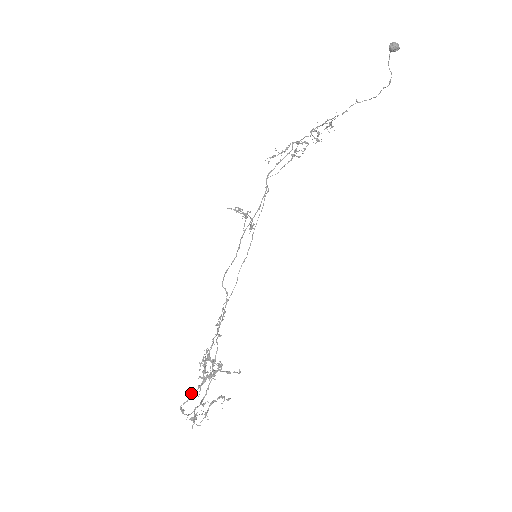
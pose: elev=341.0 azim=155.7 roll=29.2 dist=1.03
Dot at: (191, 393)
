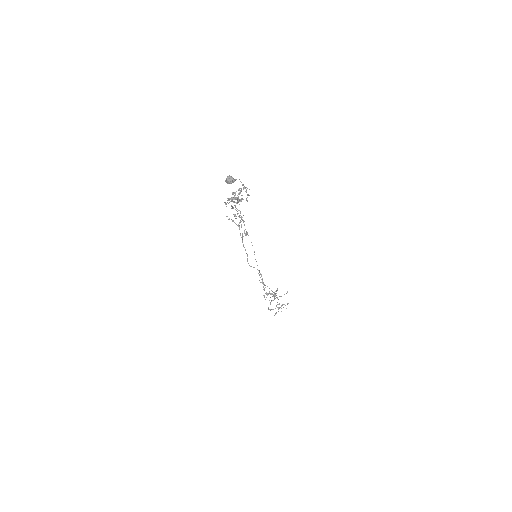
Dot at: (268, 308)
